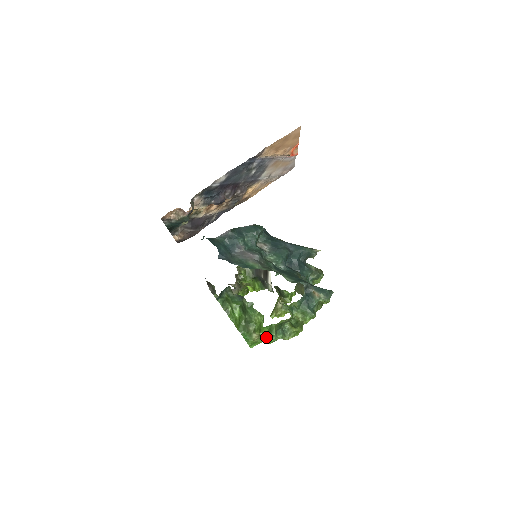
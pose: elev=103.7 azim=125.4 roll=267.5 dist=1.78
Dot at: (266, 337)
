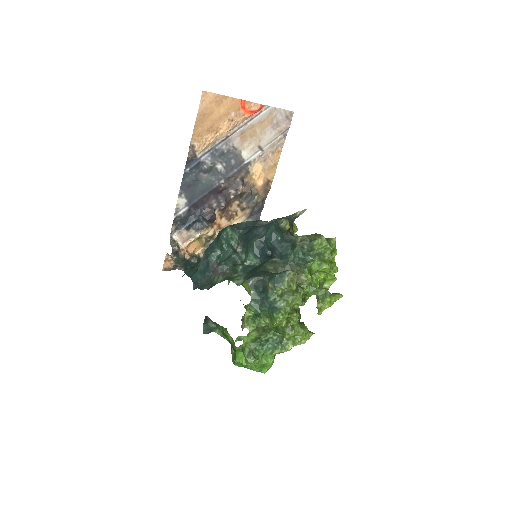
Dot at: (244, 362)
